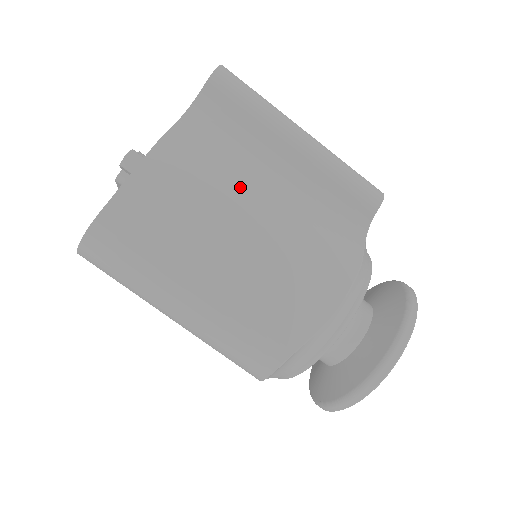
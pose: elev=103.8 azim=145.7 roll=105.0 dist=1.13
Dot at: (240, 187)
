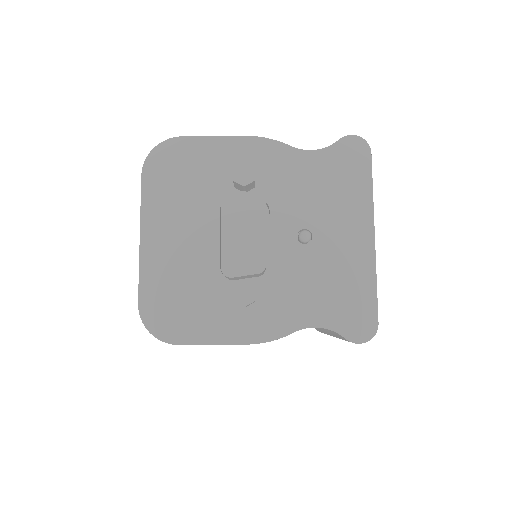
Dot at: occluded
